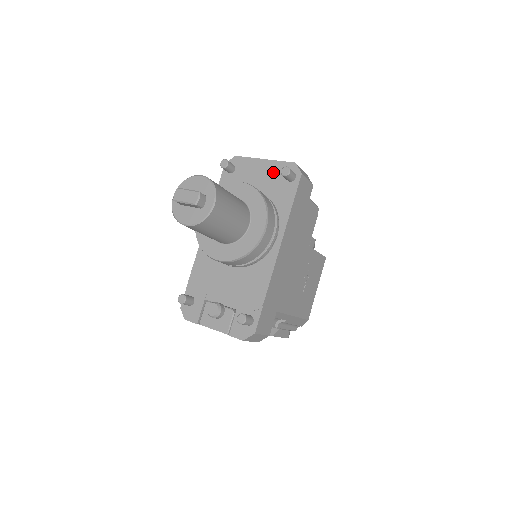
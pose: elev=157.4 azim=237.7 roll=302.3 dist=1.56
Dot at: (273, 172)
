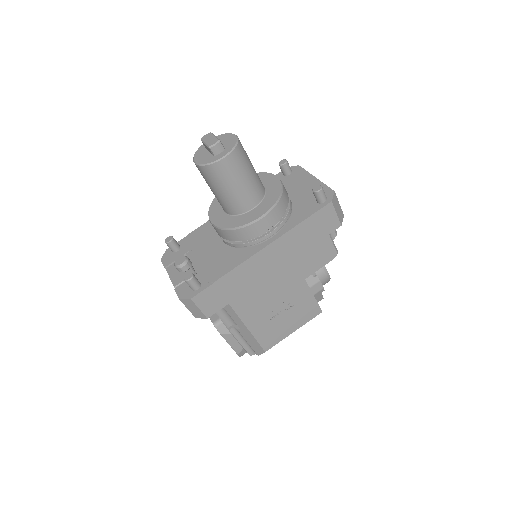
Dot at: occluded
